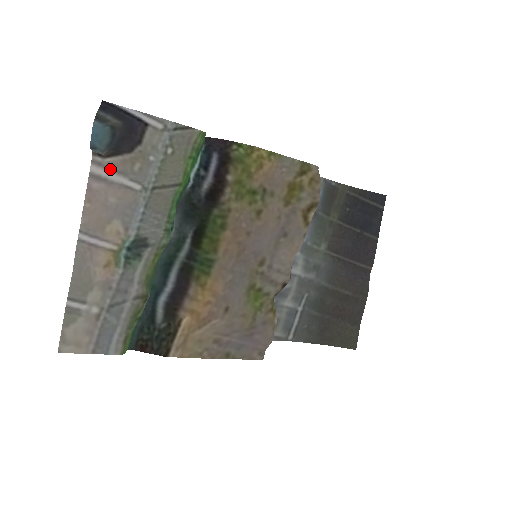
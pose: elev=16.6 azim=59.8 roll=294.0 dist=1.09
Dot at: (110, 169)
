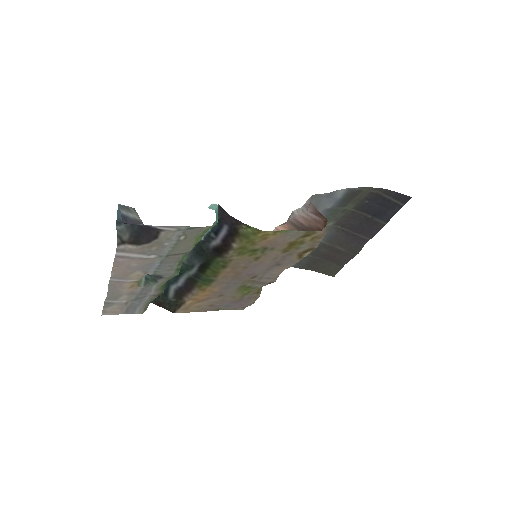
Dot at: (131, 252)
